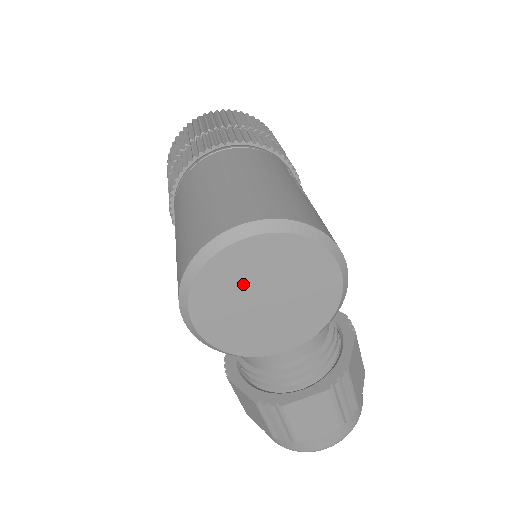
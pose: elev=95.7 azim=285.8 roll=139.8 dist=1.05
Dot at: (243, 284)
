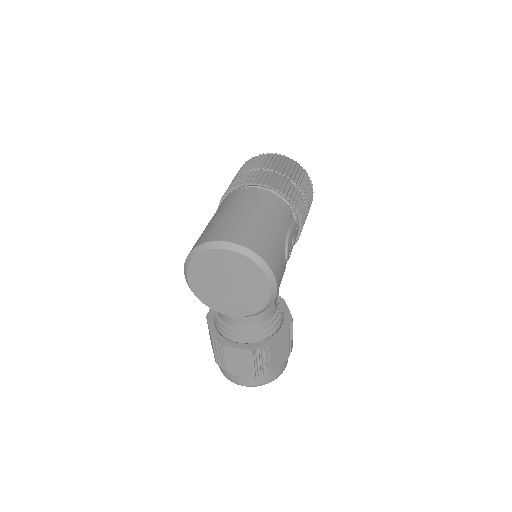
Dot at: (217, 270)
